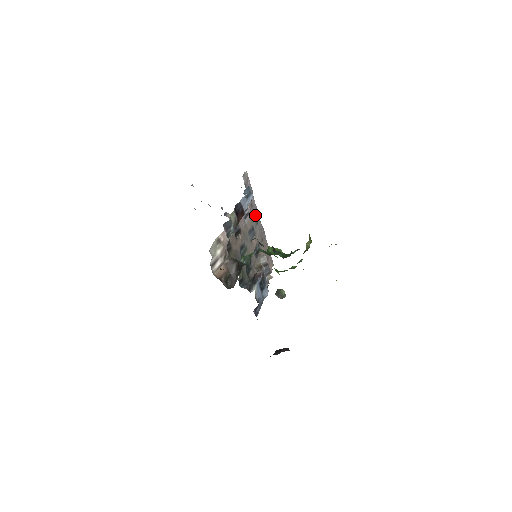
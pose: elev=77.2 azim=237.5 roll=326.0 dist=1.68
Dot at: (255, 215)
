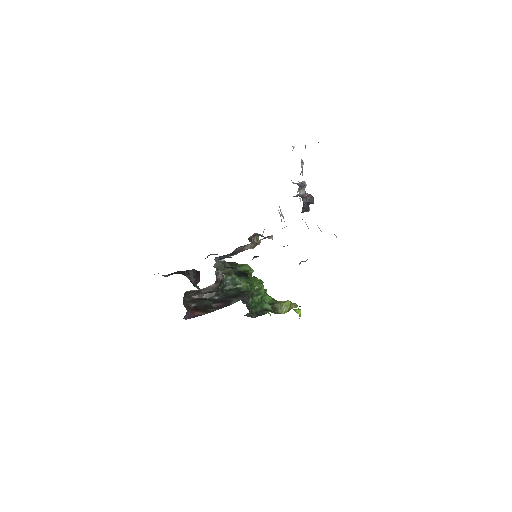
Dot at: occluded
